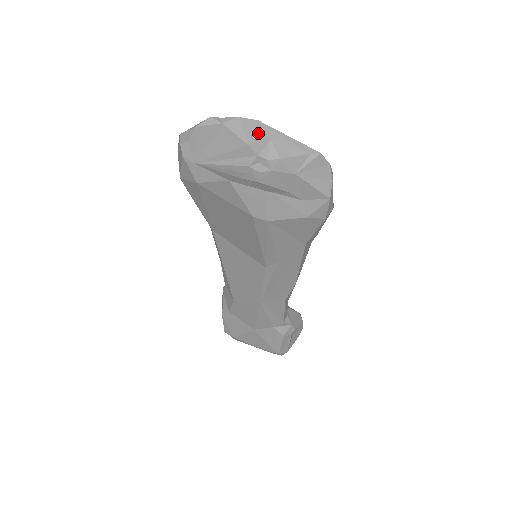
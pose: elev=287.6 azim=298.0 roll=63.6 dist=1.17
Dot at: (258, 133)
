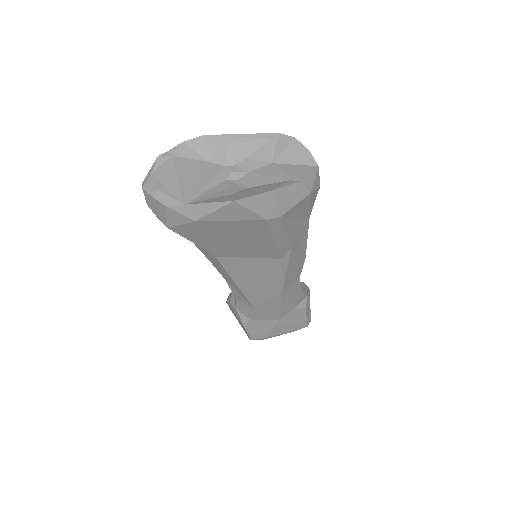
Dot at: (212, 146)
